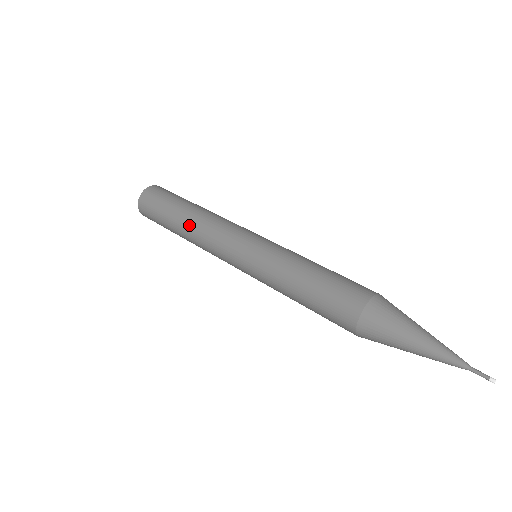
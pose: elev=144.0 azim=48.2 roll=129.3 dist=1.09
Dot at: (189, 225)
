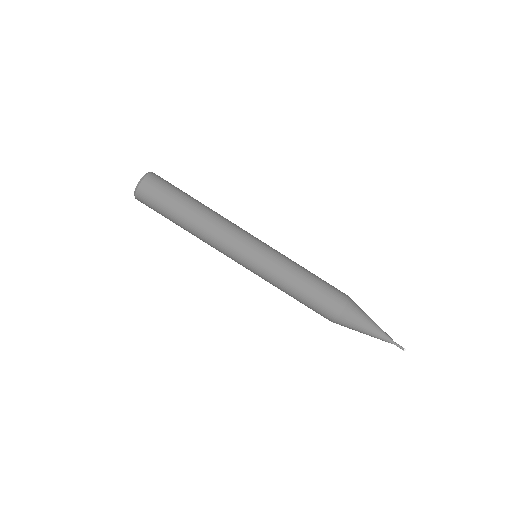
Dot at: (201, 223)
